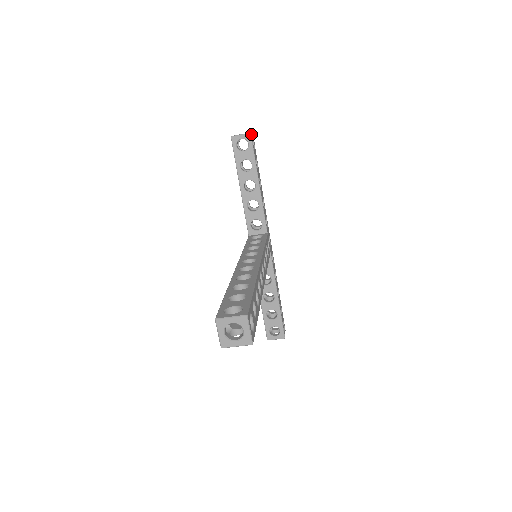
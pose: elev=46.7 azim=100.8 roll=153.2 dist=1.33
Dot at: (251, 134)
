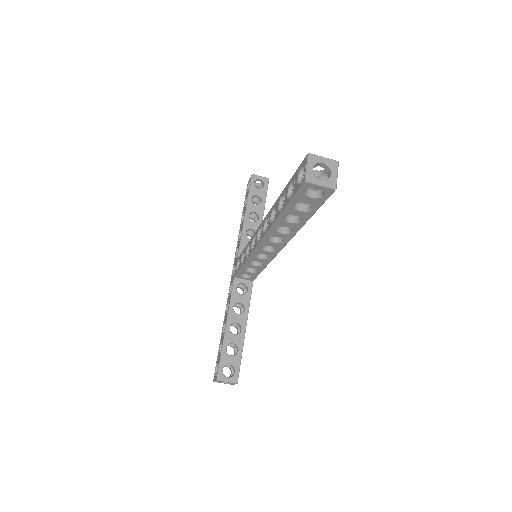
Dot at: (268, 180)
